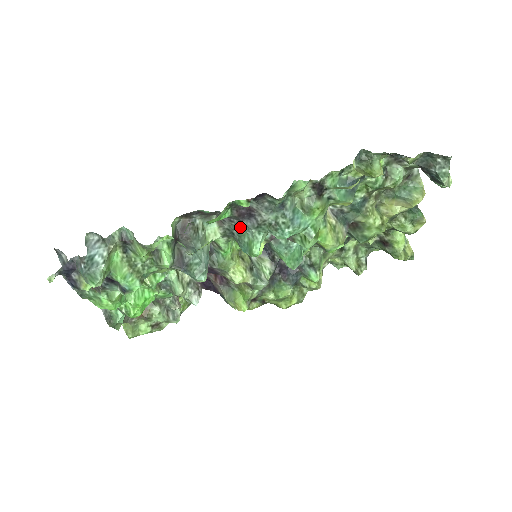
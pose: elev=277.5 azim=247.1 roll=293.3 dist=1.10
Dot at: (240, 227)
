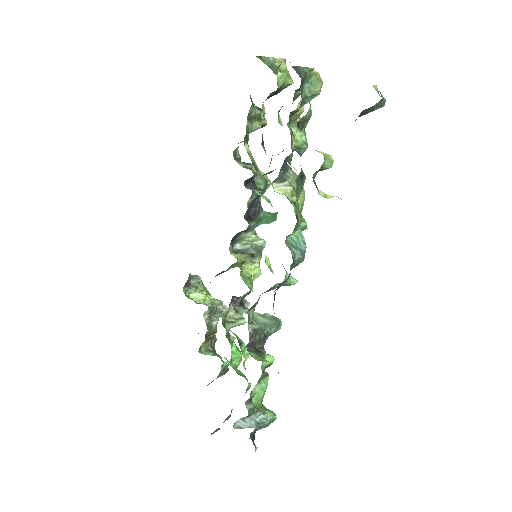
Dot at: occluded
